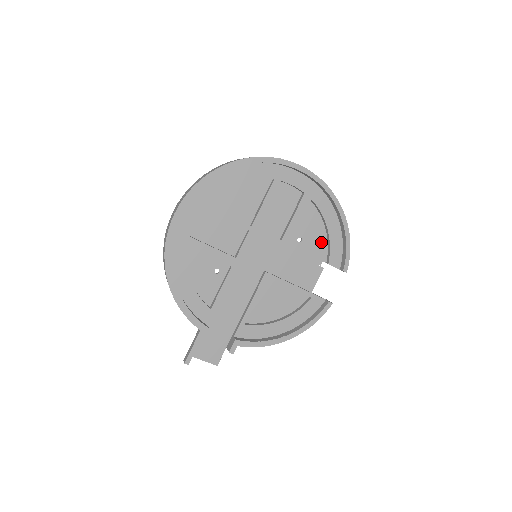
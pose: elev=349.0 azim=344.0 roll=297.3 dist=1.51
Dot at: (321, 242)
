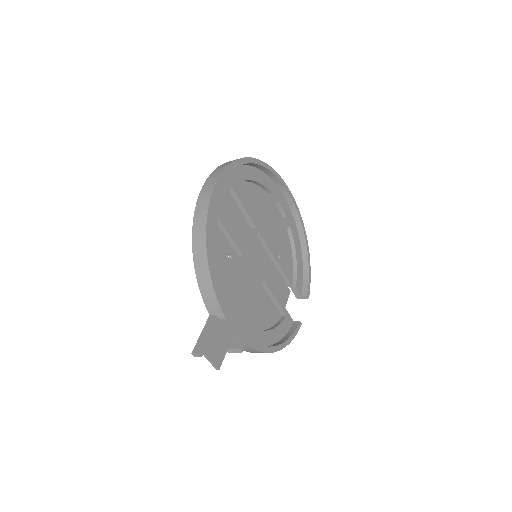
Dot at: (290, 266)
